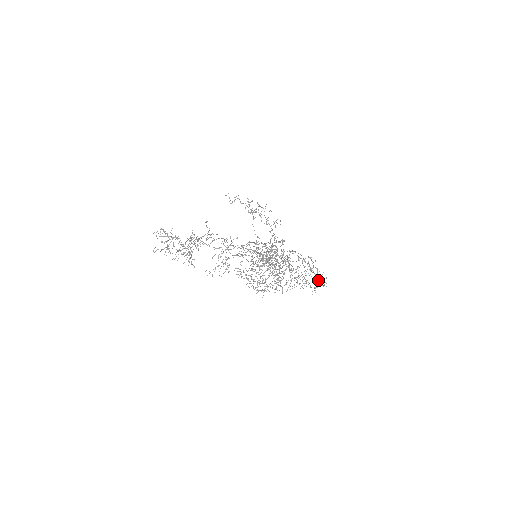
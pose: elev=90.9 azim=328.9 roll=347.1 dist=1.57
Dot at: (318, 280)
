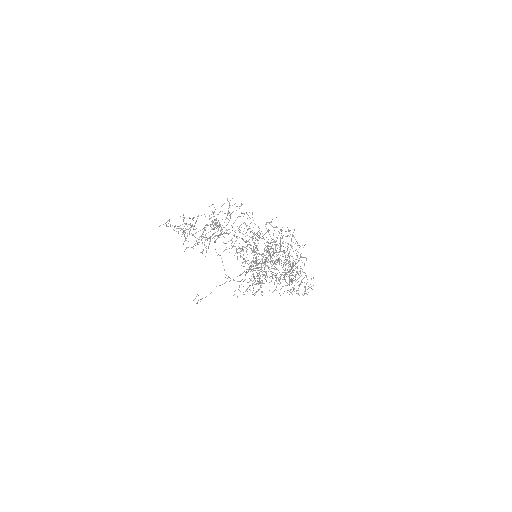
Dot at: occluded
